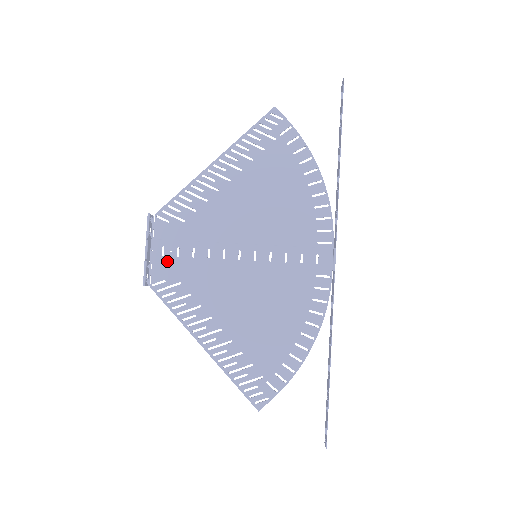
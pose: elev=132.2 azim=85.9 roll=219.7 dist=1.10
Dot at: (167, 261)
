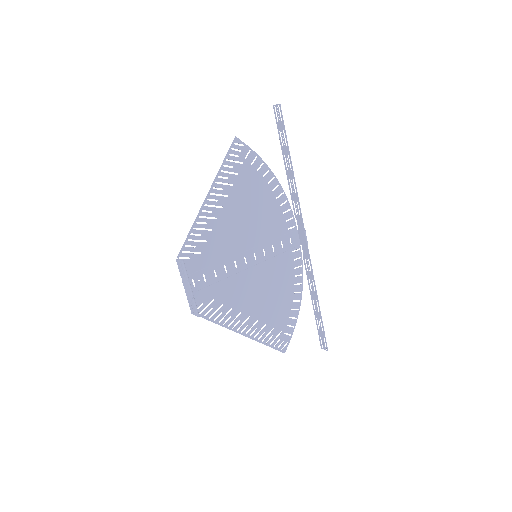
Dot at: (199, 289)
